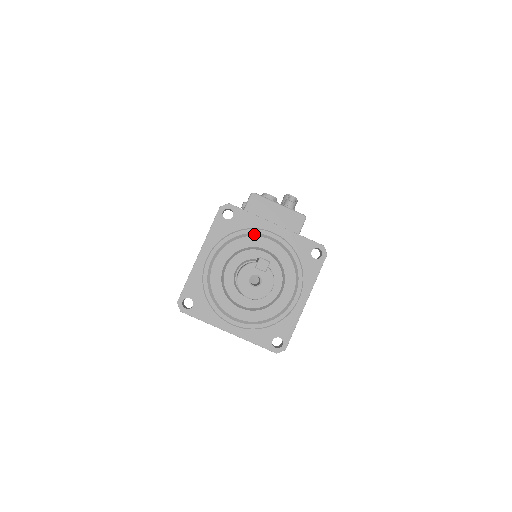
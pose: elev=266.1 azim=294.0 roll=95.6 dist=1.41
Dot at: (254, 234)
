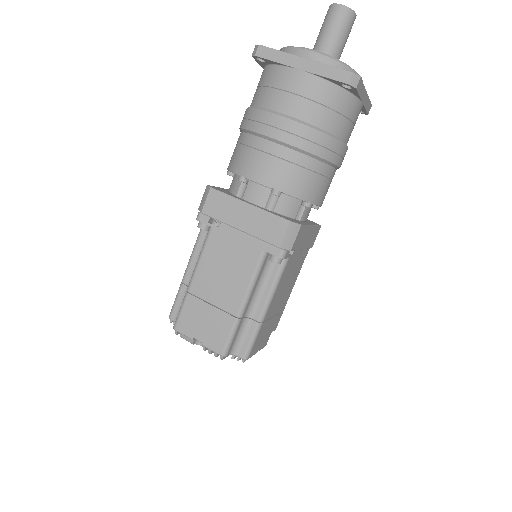
Dot at: occluded
